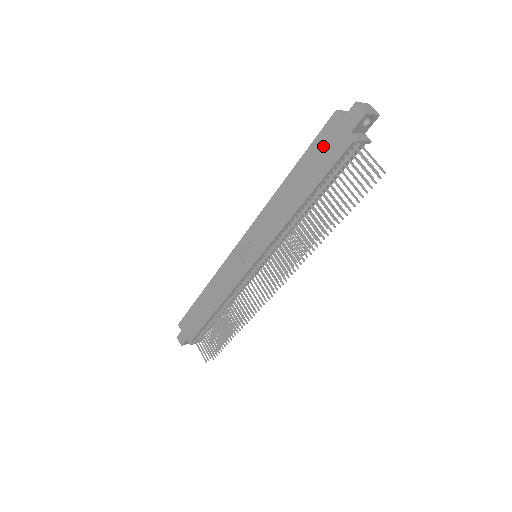
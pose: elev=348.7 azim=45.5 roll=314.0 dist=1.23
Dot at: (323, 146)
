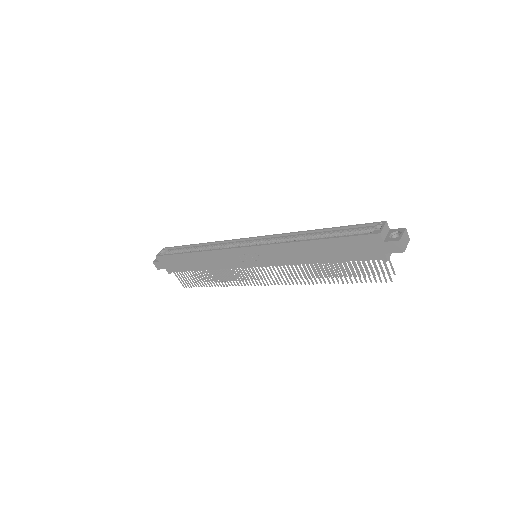
Dot at: (356, 245)
